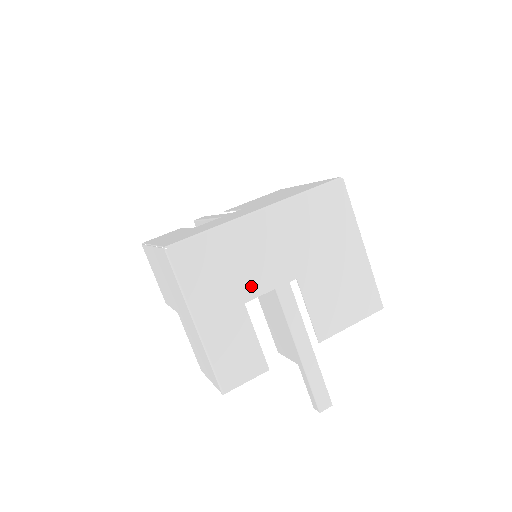
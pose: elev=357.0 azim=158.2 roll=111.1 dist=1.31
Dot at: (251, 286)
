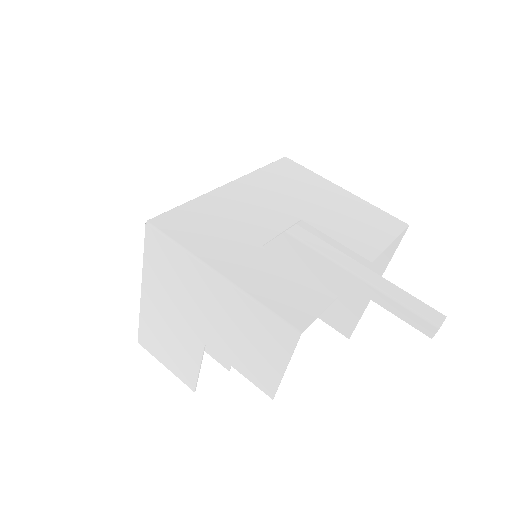
Dot at: (258, 232)
